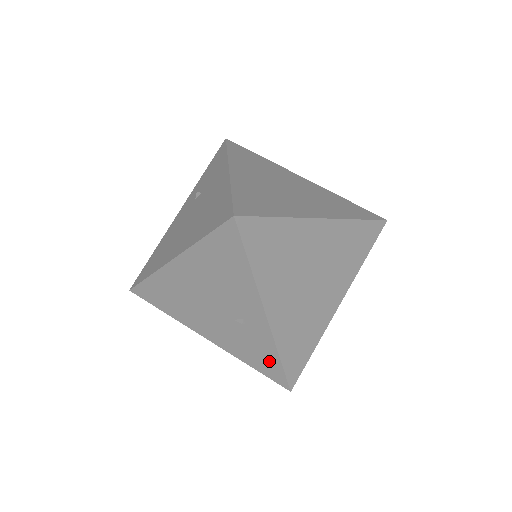
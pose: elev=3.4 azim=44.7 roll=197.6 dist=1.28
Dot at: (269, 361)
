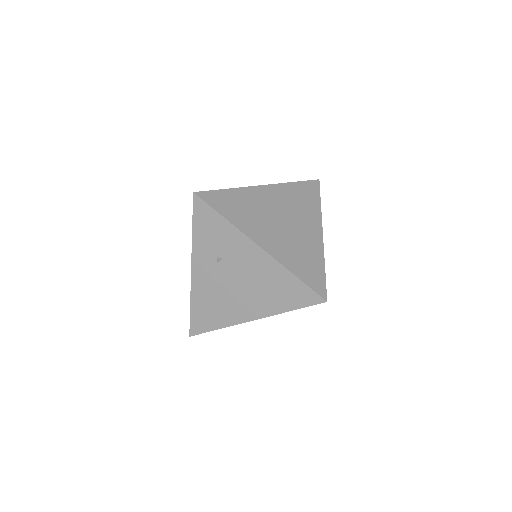
Dot at: occluded
